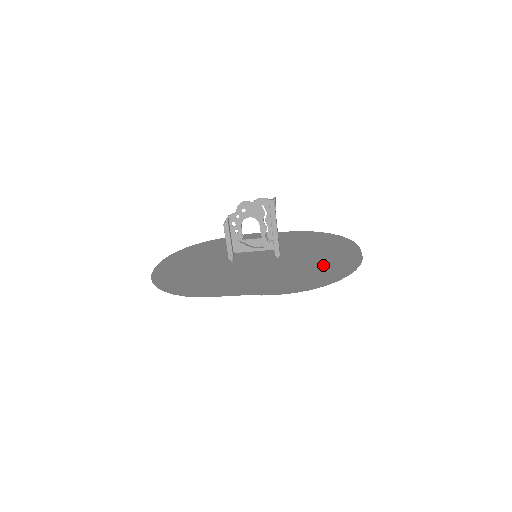
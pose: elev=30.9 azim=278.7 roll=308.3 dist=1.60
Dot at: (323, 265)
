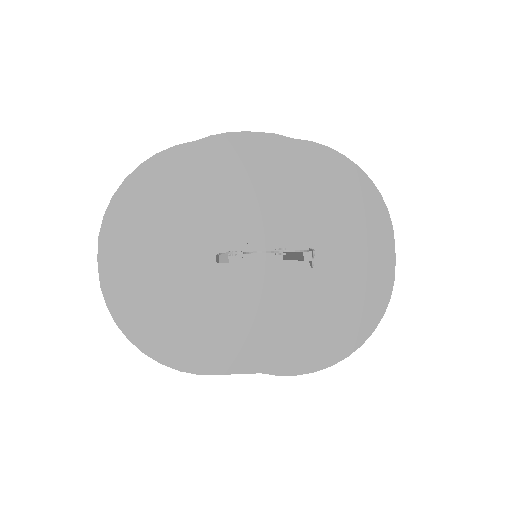
Dot at: (347, 294)
